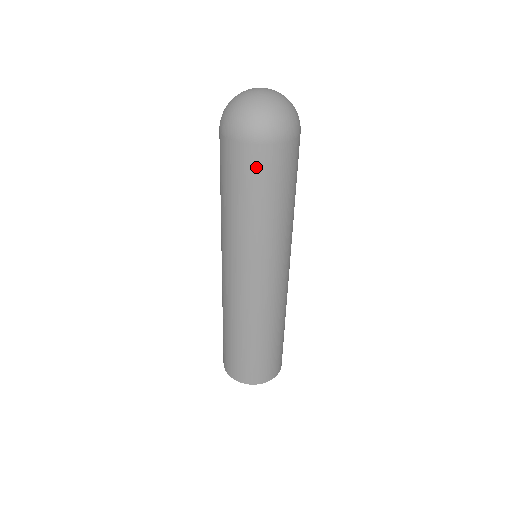
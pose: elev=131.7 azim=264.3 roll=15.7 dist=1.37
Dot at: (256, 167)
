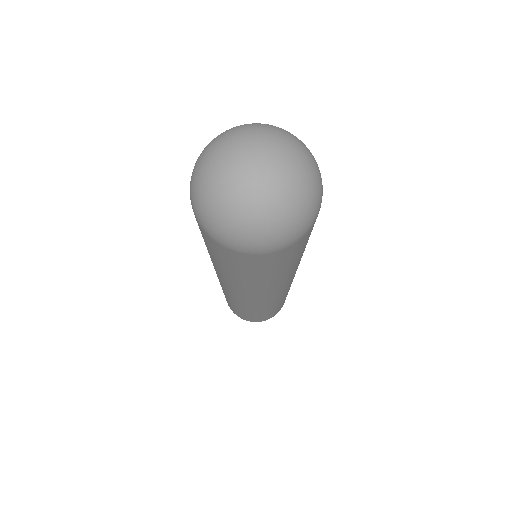
Dot at: (298, 249)
